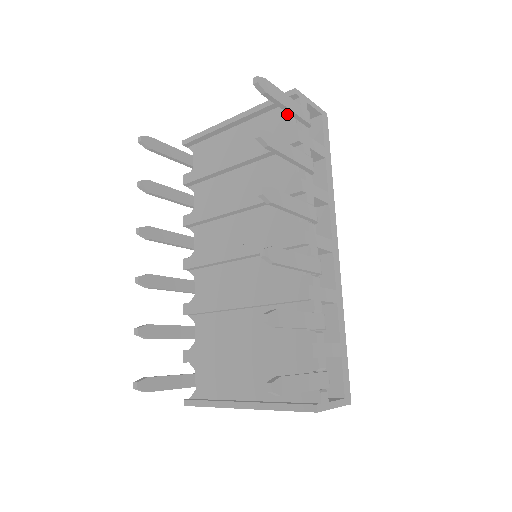
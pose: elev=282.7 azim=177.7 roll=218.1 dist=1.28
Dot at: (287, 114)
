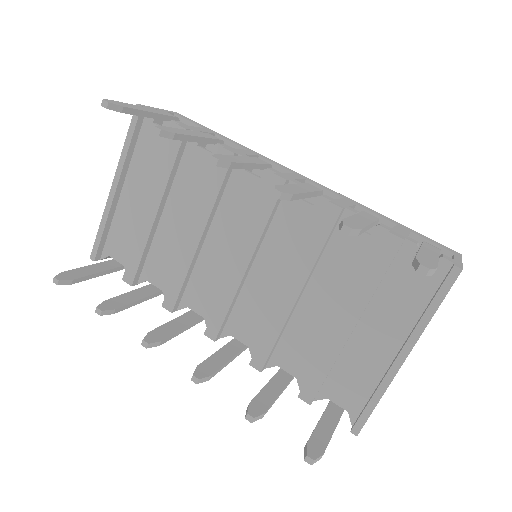
Dot at: (152, 130)
